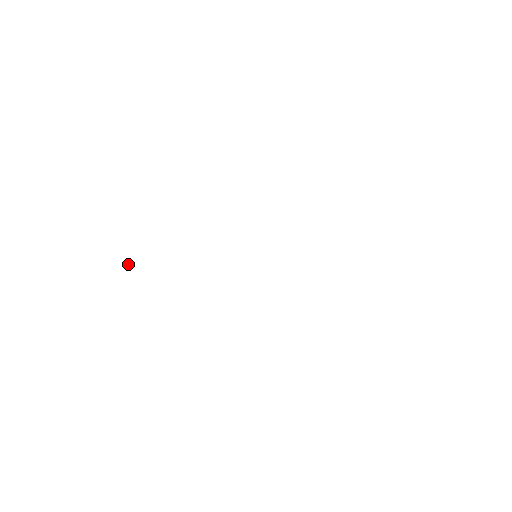
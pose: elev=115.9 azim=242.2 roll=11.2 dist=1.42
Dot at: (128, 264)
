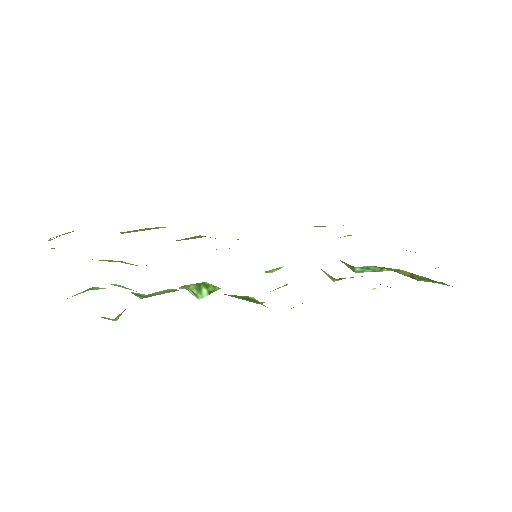
Dot at: (120, 314)
